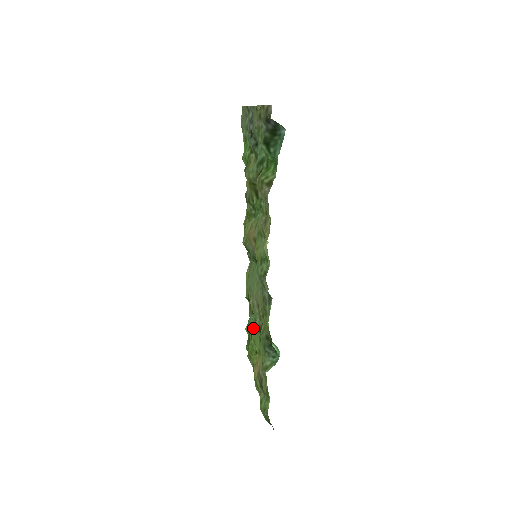
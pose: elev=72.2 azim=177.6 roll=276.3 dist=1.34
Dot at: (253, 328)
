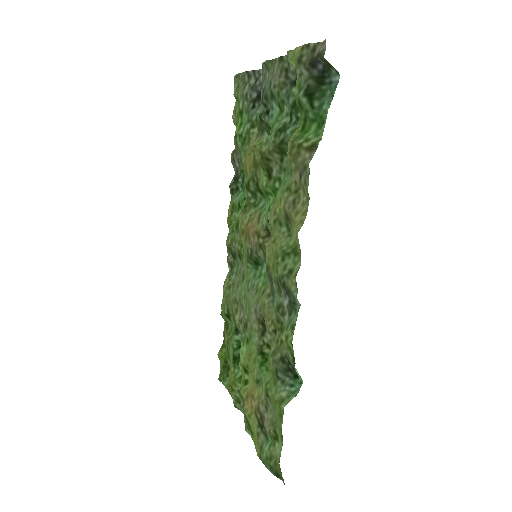
Dot at: (243, 350)
